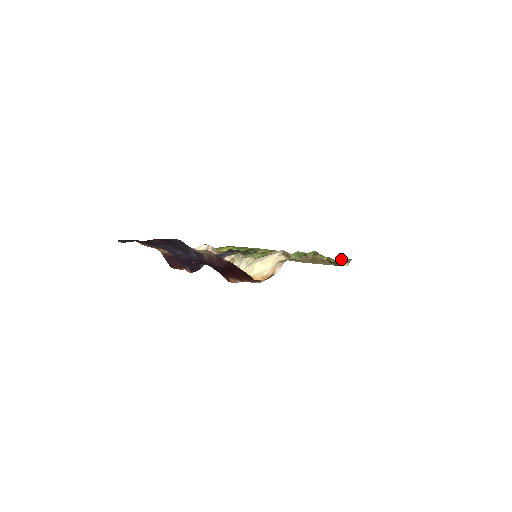
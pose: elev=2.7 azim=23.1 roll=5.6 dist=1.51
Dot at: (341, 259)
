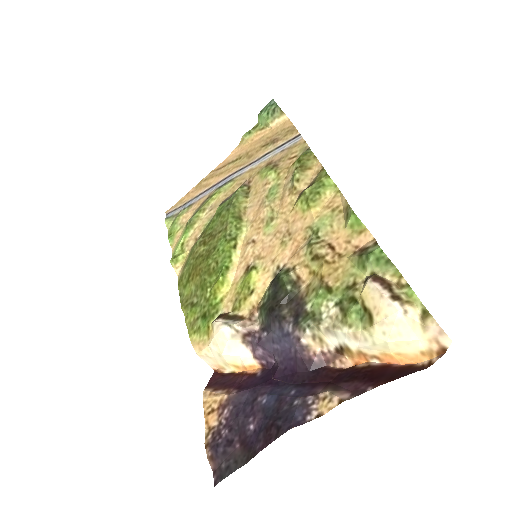
Dot at: (265, 115)
